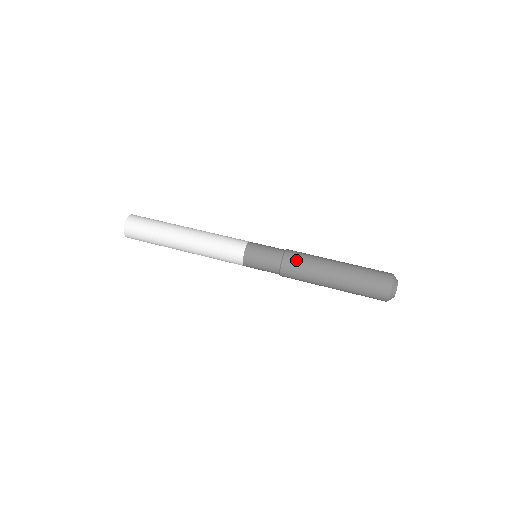
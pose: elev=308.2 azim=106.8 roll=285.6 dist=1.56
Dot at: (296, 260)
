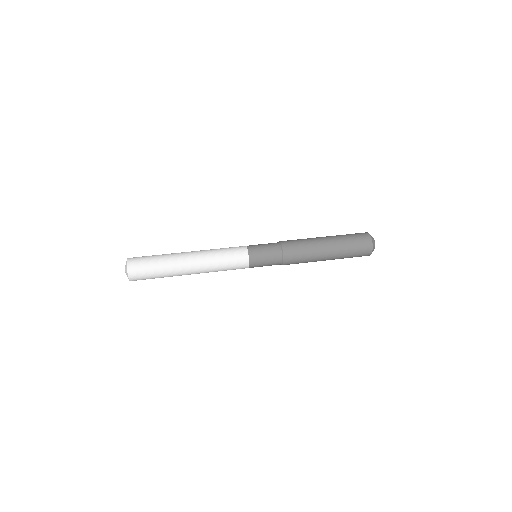
Dot at: (294, 251)
